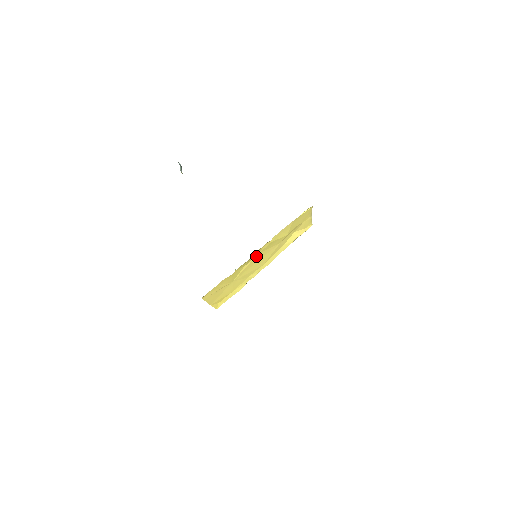
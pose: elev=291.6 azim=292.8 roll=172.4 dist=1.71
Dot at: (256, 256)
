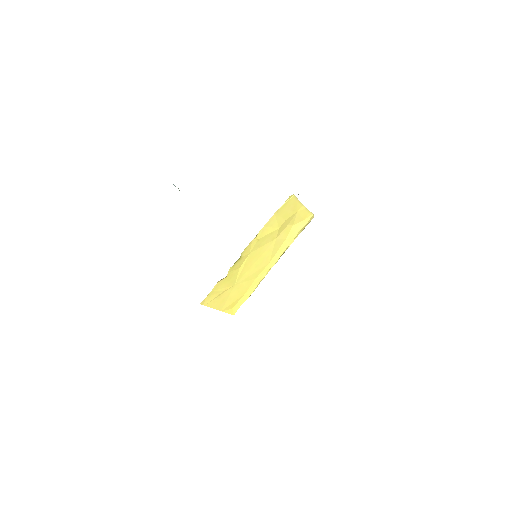
Dot at: (249, 255)
